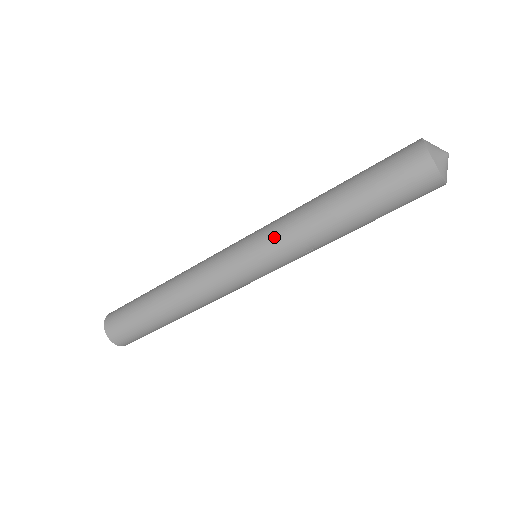
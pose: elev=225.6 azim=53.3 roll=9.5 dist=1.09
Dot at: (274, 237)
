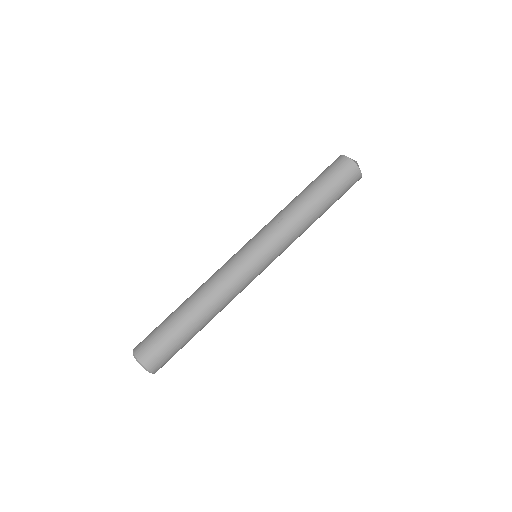
Dot at: occluded
